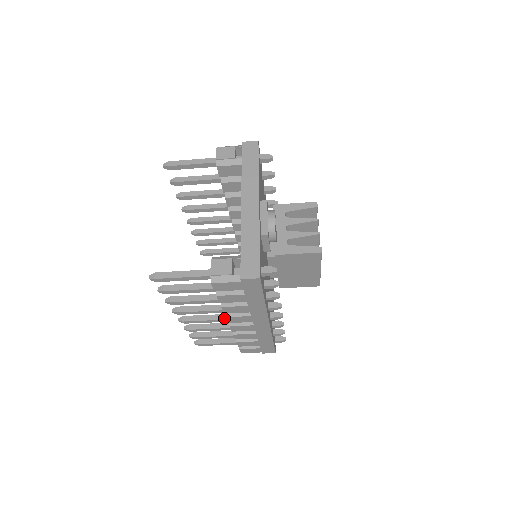
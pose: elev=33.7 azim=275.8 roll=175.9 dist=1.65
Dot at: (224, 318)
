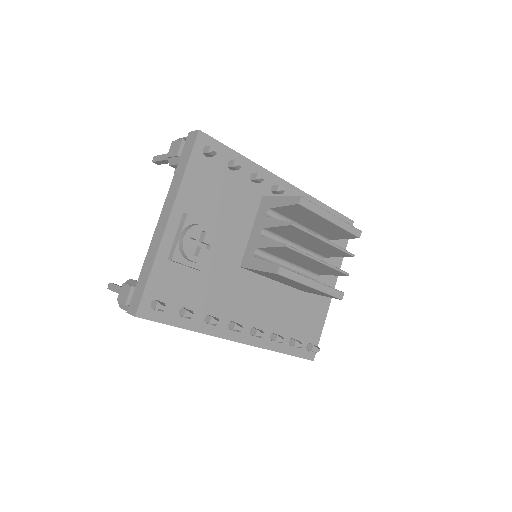
Dot at: occluded
